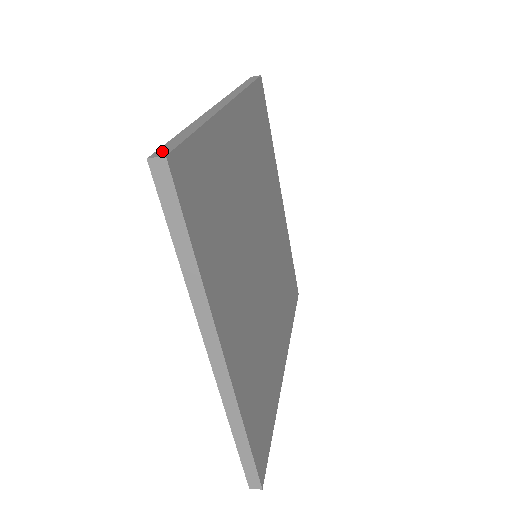
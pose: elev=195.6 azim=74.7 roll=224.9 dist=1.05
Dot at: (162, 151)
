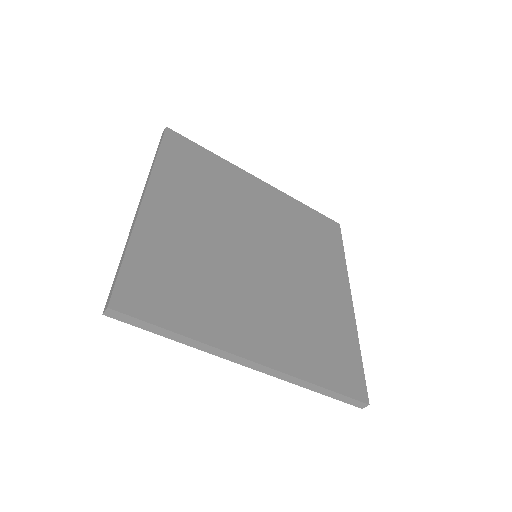
Dot at: occluded
